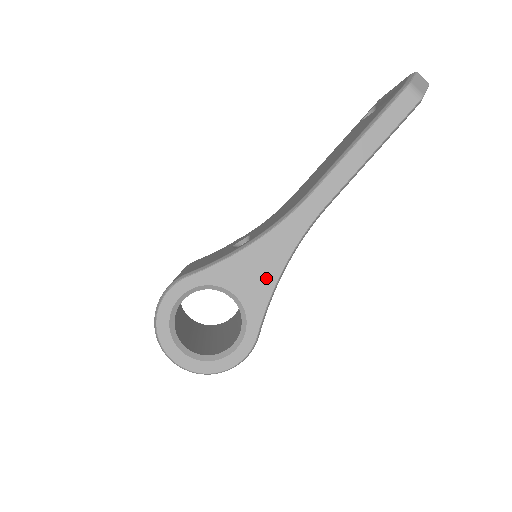
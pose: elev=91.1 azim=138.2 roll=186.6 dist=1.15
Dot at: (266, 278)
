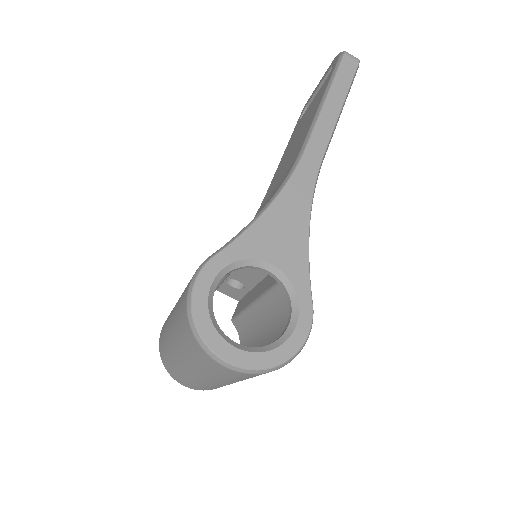
Dot at: (296, 238)
